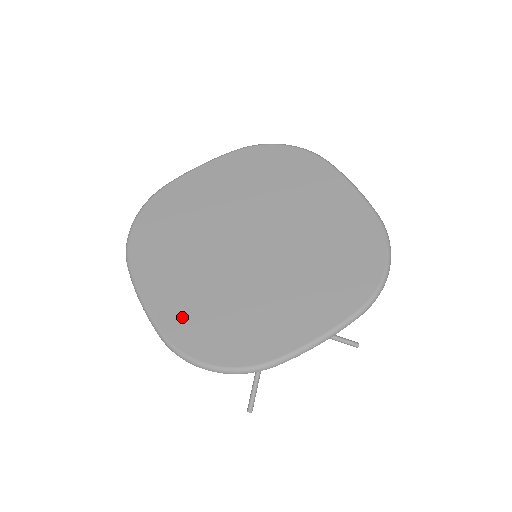
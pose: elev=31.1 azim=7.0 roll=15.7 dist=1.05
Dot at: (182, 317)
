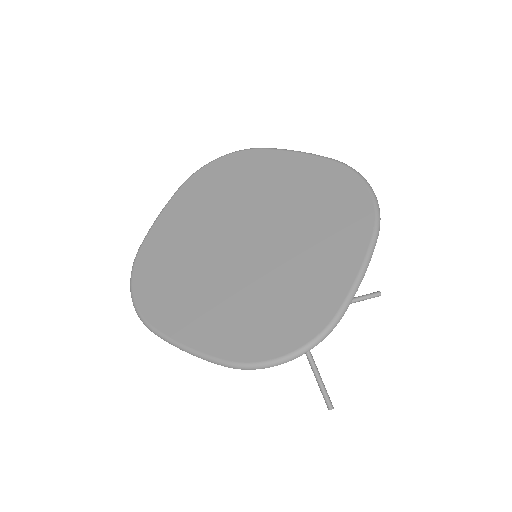
Dot at: (232, 336)
